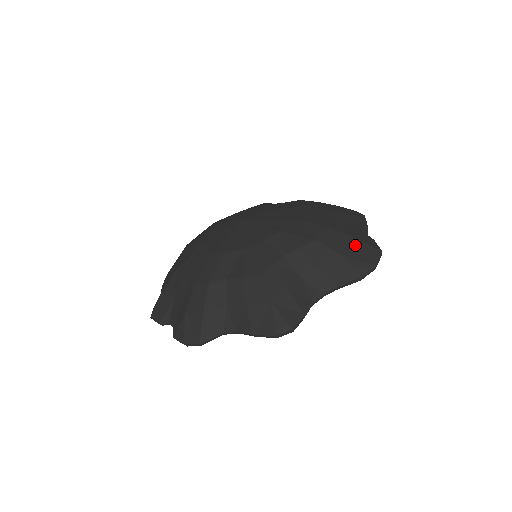
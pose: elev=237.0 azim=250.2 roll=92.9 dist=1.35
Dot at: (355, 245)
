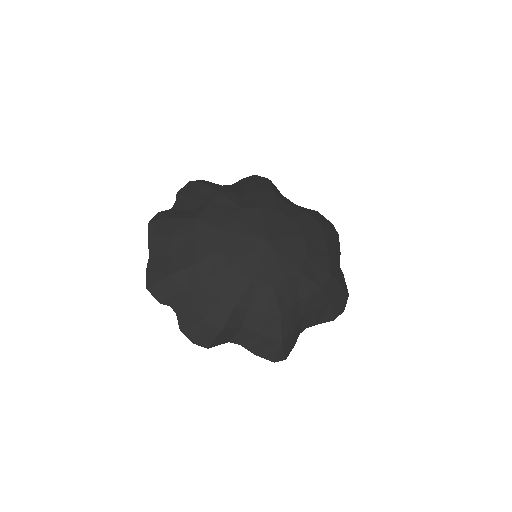
Dot at: (340, 293)
